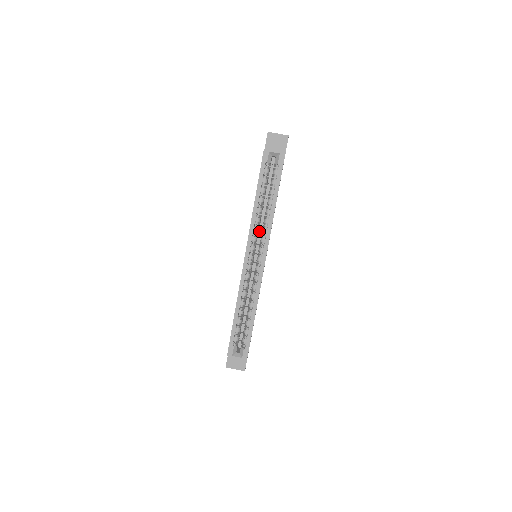
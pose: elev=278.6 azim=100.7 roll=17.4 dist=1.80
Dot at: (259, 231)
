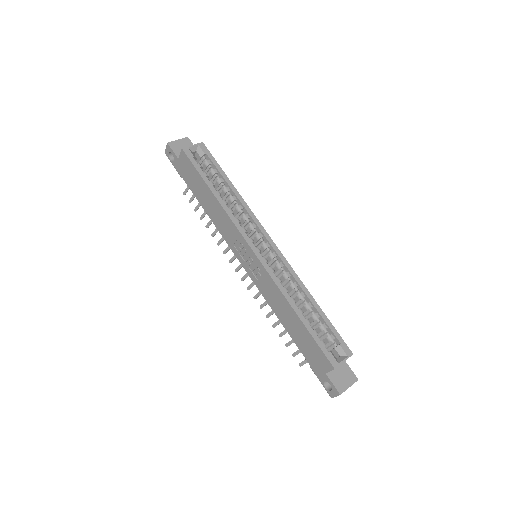
Dot at: occluded
